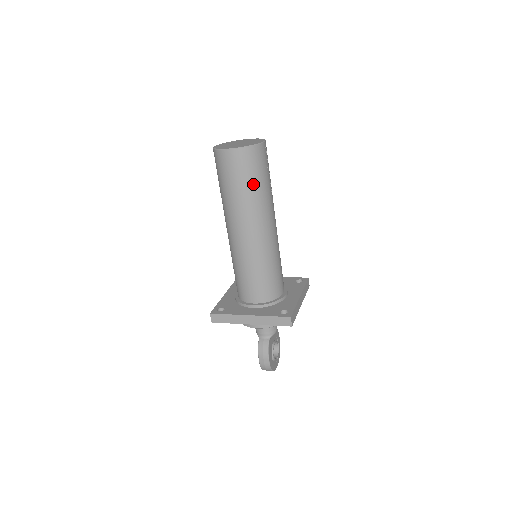
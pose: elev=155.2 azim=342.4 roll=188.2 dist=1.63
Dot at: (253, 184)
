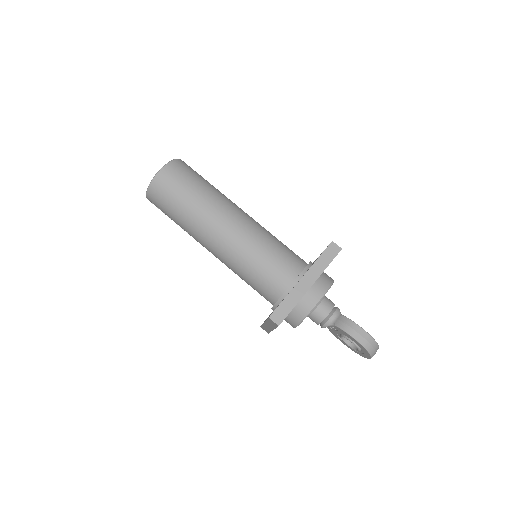
Dot at: (201, 183)
